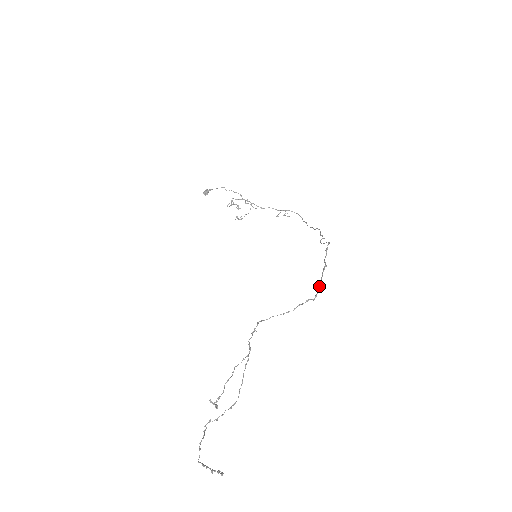
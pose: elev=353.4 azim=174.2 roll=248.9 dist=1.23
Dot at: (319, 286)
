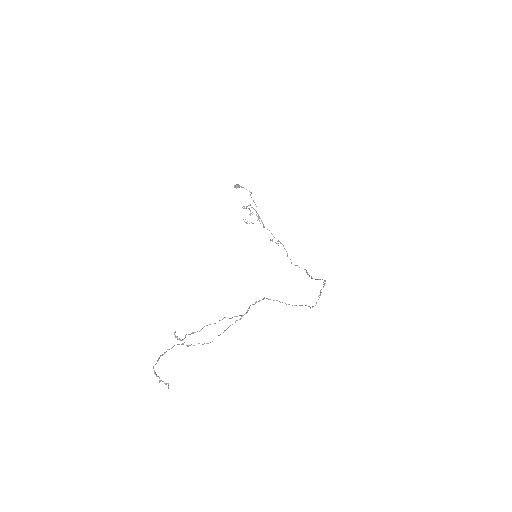
Dot at: (316, 302)
